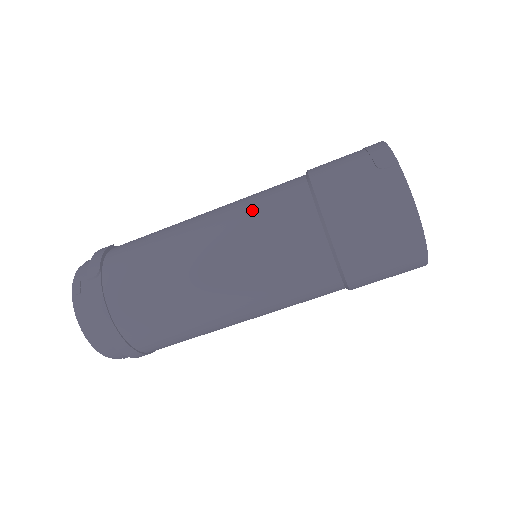
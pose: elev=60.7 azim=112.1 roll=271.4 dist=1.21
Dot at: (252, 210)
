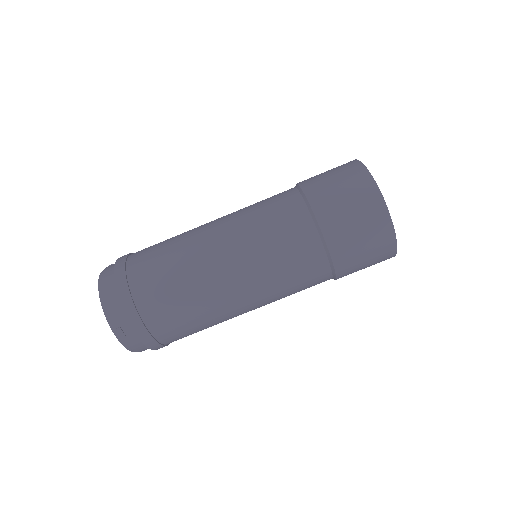
Dot at: occluded
